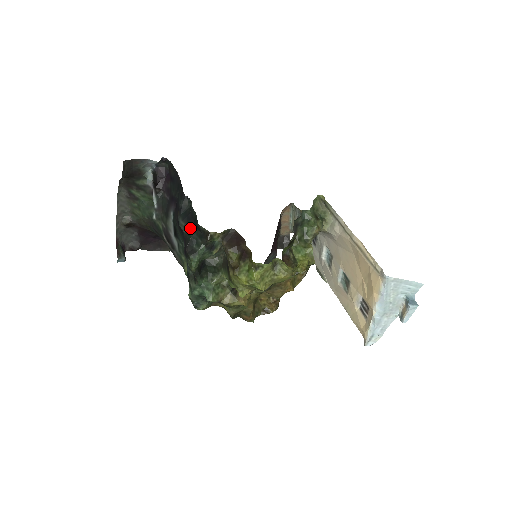
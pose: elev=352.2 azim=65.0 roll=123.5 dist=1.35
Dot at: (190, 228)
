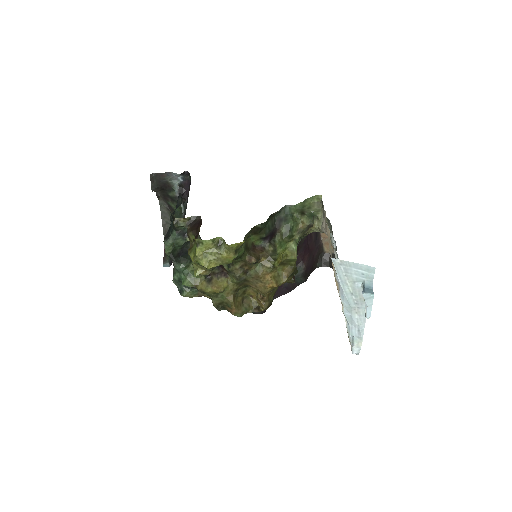
Dot at: (172, 219)
